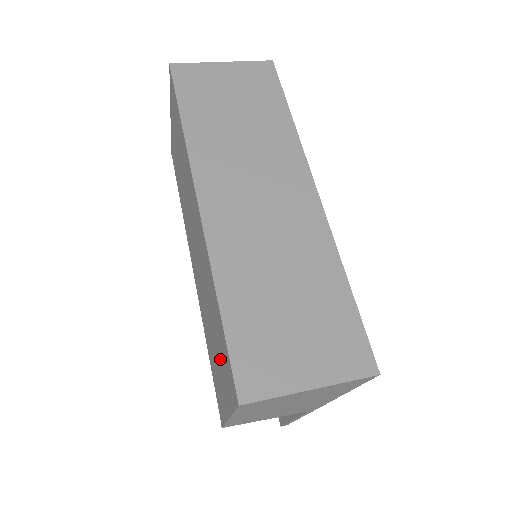
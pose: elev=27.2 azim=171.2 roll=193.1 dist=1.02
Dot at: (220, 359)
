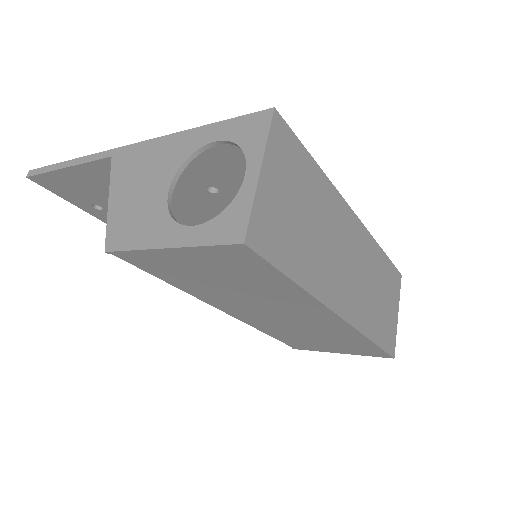
Dot at: (342, 347)
